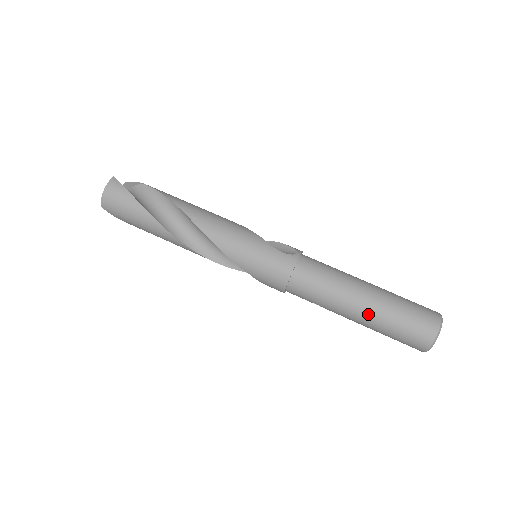
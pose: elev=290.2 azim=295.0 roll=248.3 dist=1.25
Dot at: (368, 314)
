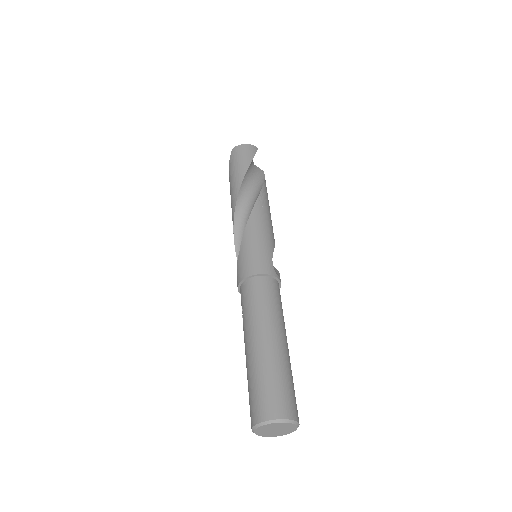
Dot at: (261, 349)
